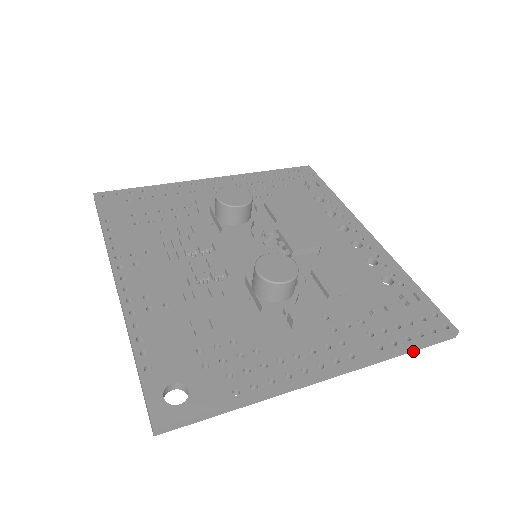
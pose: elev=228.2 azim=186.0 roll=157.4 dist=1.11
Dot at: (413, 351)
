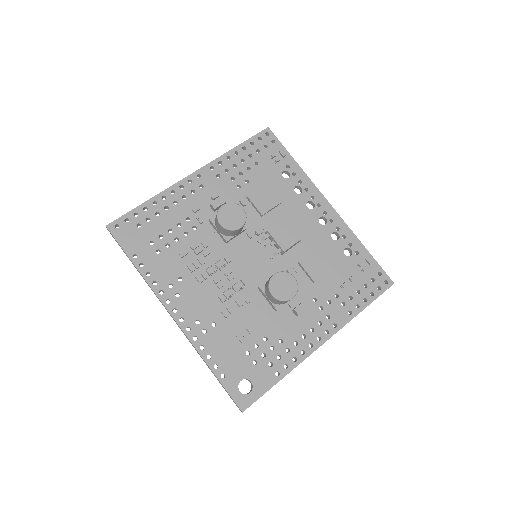
Dot at: occluded
